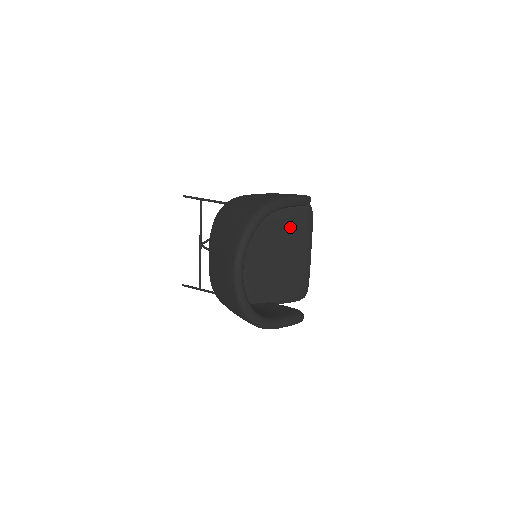
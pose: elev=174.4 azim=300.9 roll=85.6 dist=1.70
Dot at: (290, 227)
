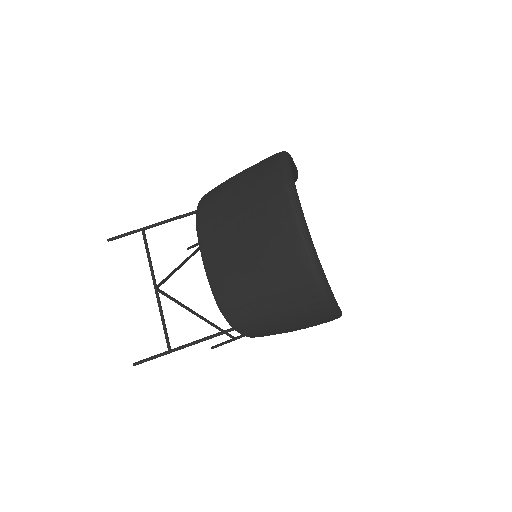
Dot at: occluded
